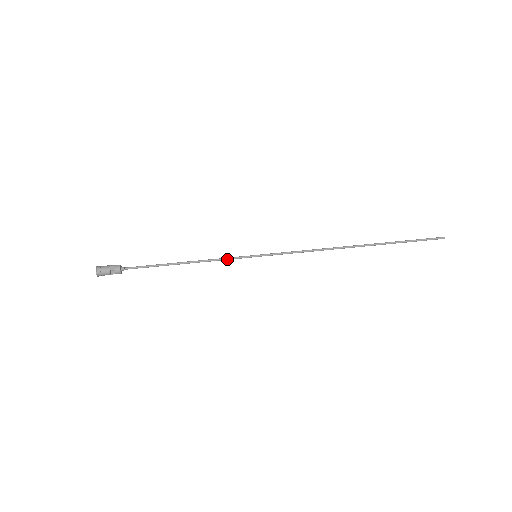
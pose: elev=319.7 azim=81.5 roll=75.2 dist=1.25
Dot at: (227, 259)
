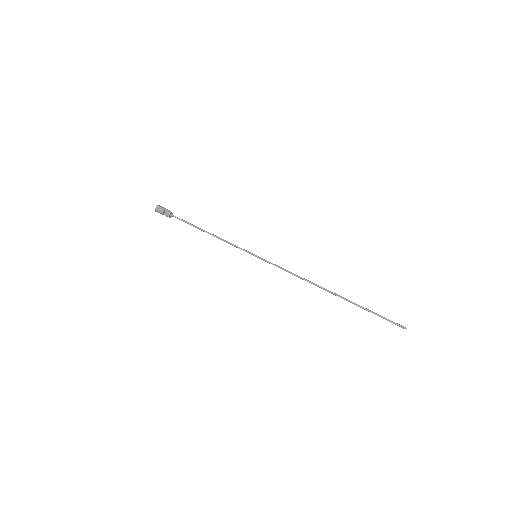
Dot at: (236, 247)
